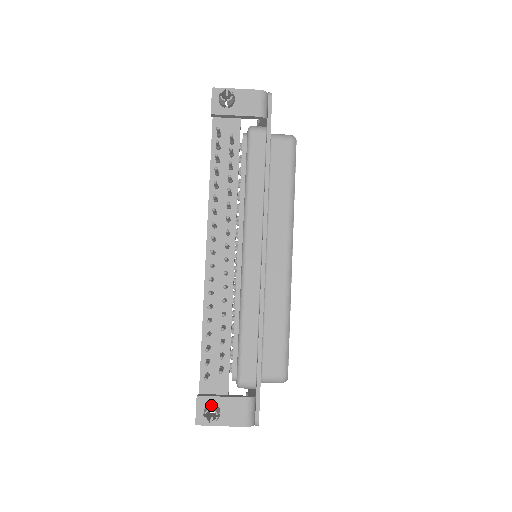
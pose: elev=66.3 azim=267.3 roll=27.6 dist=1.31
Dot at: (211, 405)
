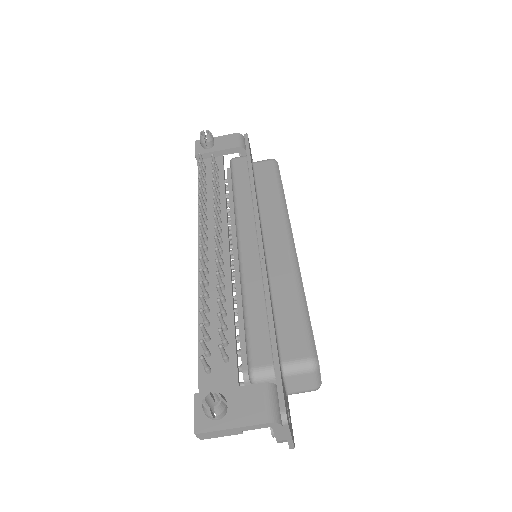
Dot at: (214, 401)
